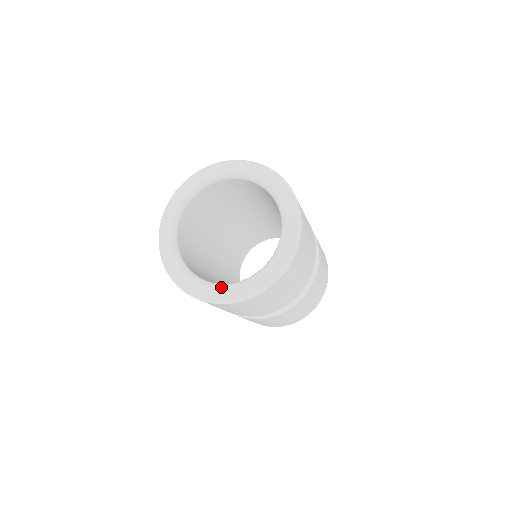
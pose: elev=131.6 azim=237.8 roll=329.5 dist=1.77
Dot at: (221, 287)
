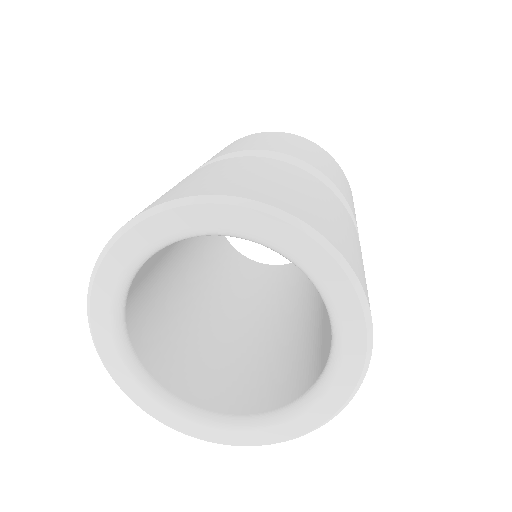
Dot at: (174, 411)
